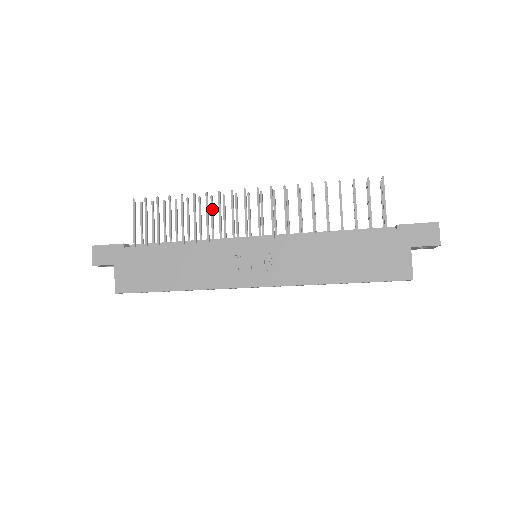
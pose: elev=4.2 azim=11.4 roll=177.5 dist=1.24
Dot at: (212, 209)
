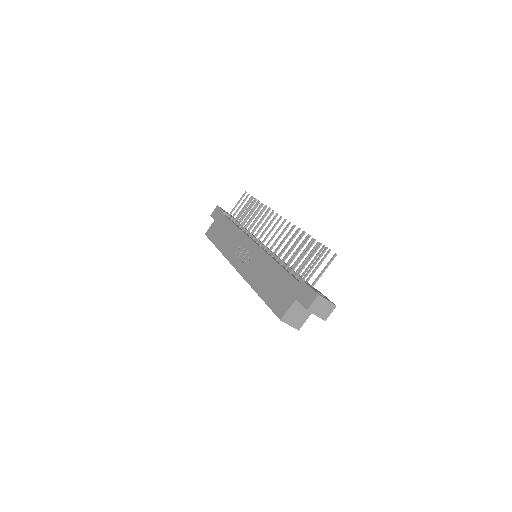
Dot at: (268, 219)
